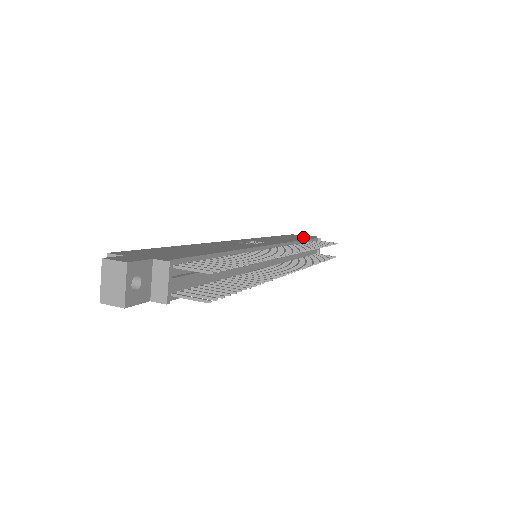
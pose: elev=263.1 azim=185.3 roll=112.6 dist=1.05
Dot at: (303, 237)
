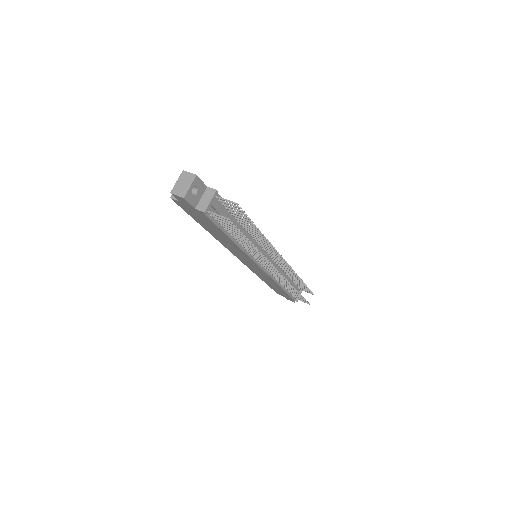
Dot at: occluded
